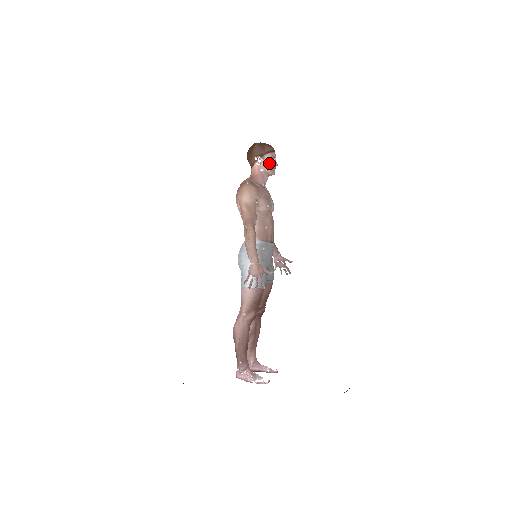
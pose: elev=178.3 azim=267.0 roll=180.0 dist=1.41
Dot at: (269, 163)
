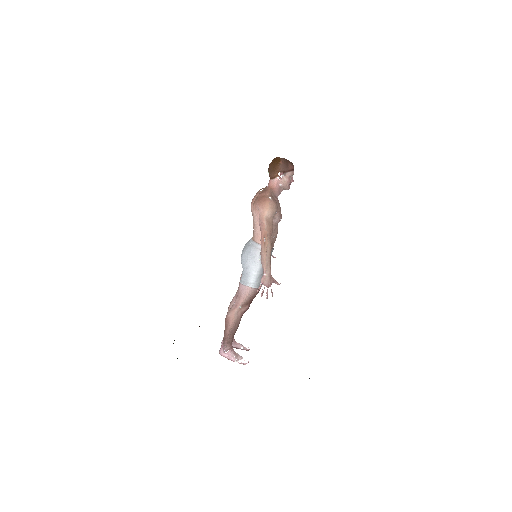
Dot at: (288, 180)
